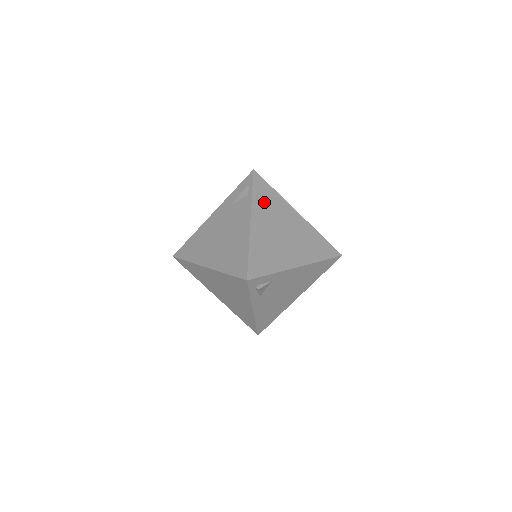
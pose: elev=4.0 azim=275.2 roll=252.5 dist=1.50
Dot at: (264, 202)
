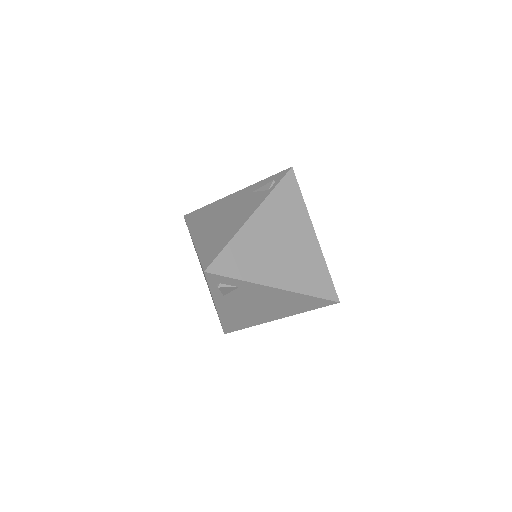
Dot at: (281, 205)
